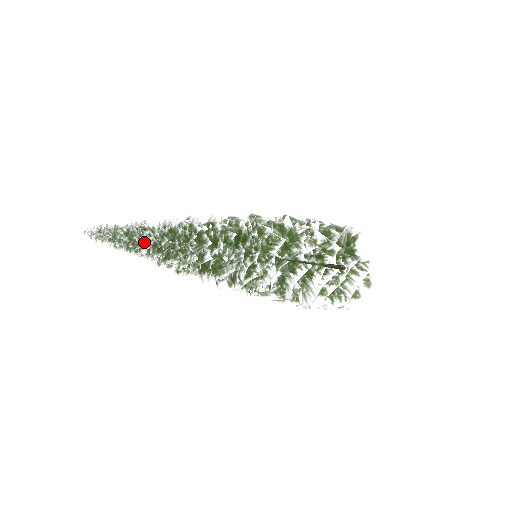
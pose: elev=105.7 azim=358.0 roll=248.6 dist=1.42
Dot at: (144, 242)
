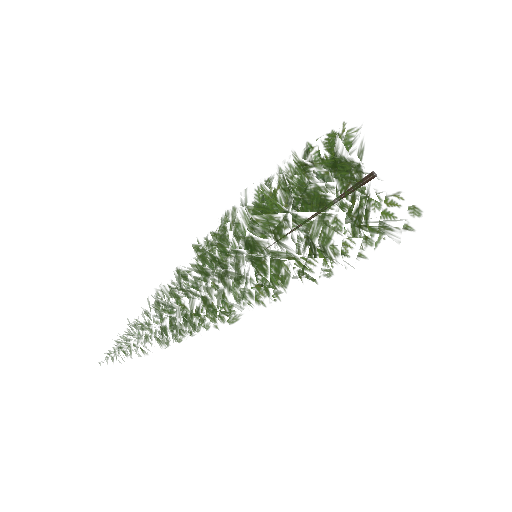
Dot at: occluded
